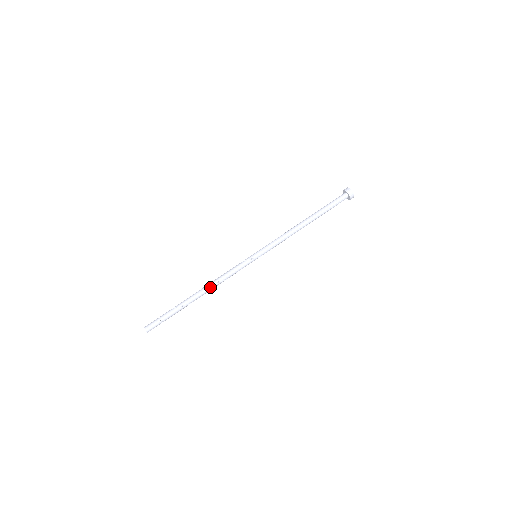
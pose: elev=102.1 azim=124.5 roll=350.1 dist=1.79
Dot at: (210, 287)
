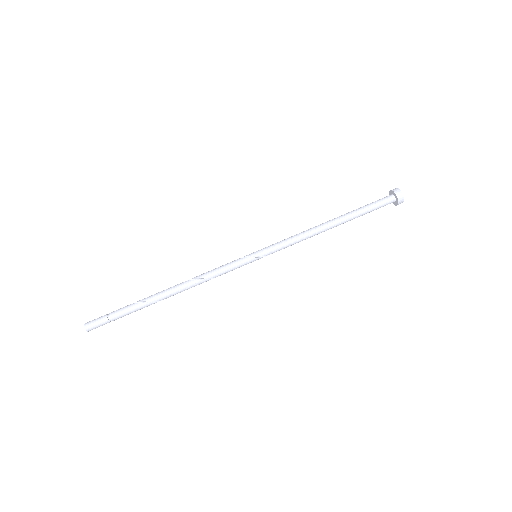
Dot at: (184, 284)
